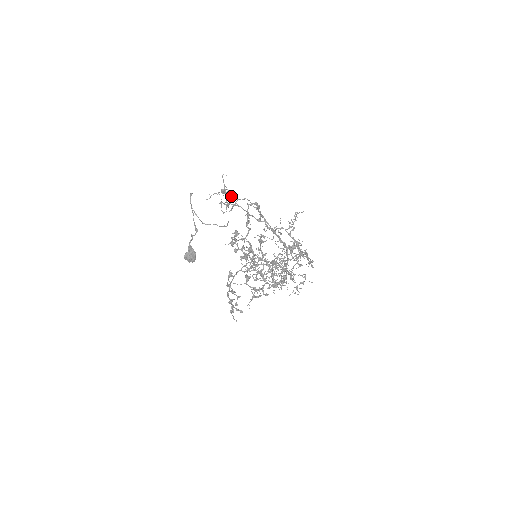
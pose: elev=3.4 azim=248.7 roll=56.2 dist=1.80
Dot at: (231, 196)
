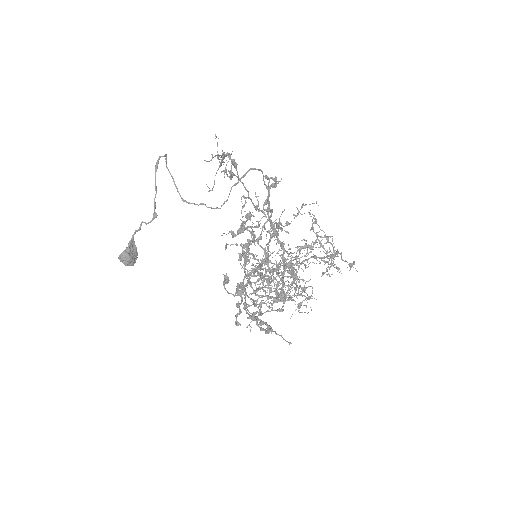
Dot at: (237, 164)
